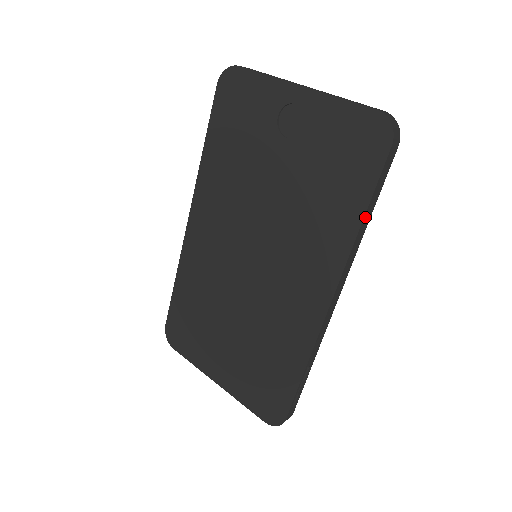
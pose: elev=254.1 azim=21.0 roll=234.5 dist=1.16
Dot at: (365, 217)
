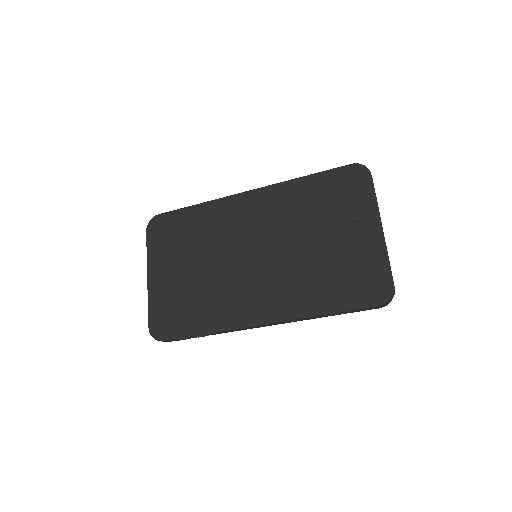
Dot at: (328, 314)
